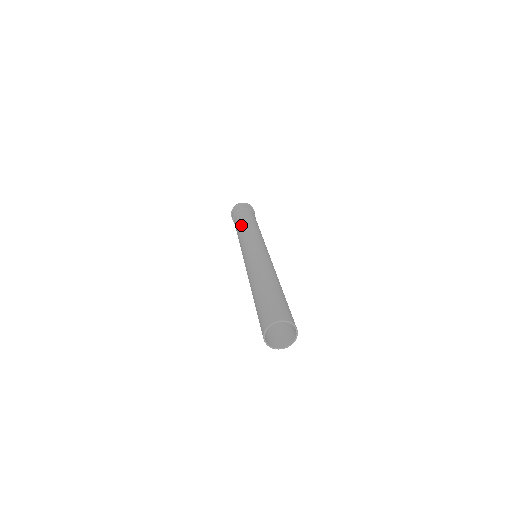
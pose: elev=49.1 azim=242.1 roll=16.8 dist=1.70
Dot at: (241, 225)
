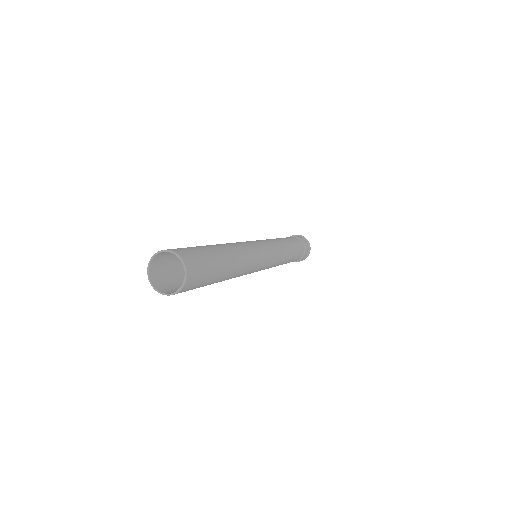
Dot at: occluded
